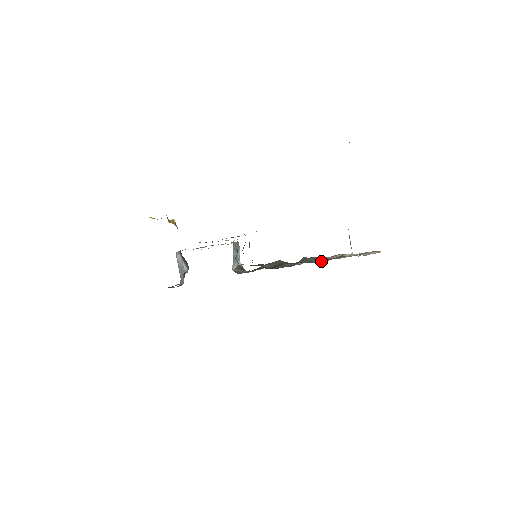
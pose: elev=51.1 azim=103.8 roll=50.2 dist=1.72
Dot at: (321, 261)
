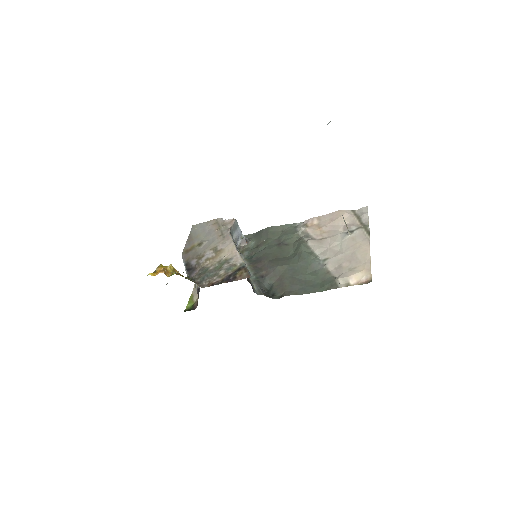
Dot at: (317, 277)
